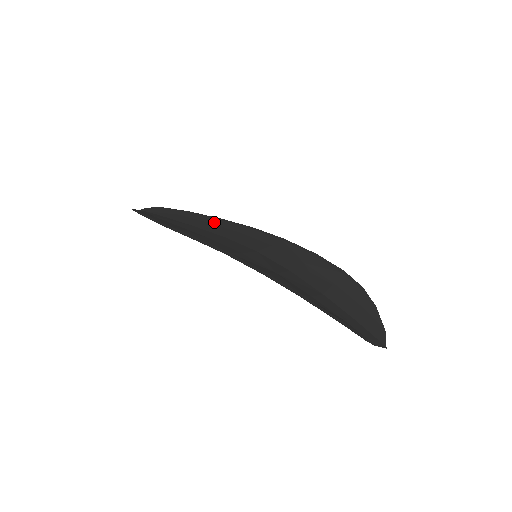
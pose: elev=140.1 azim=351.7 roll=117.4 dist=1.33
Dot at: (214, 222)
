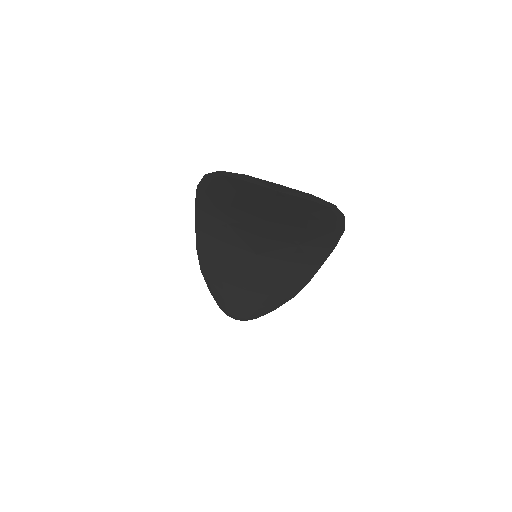
Dot at: (275, 293)
